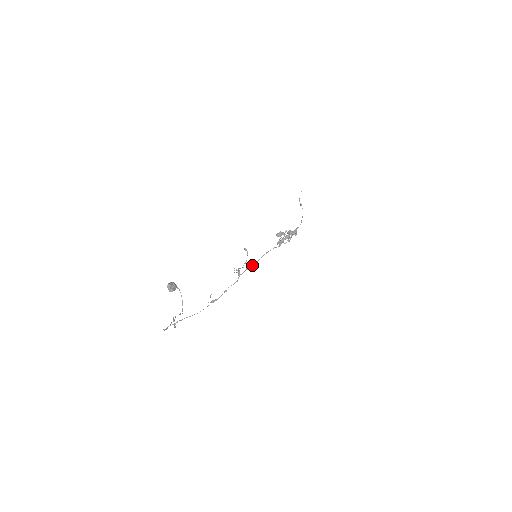
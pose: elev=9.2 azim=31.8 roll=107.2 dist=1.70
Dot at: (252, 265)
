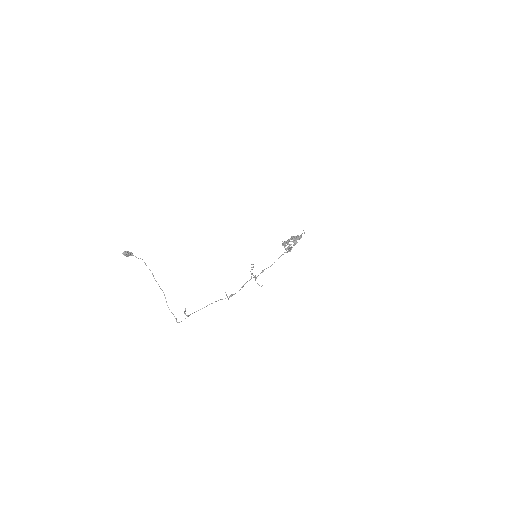
Dot at: occluded
